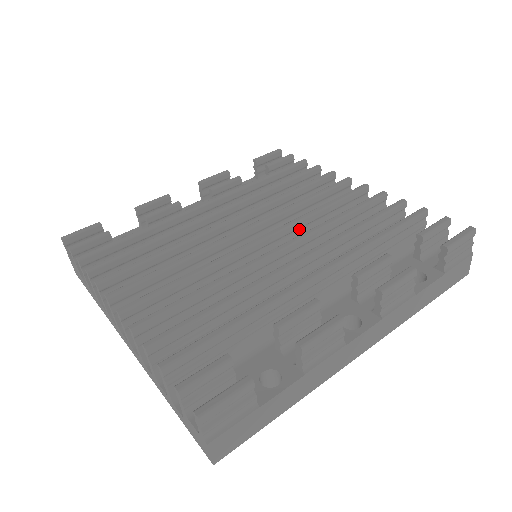
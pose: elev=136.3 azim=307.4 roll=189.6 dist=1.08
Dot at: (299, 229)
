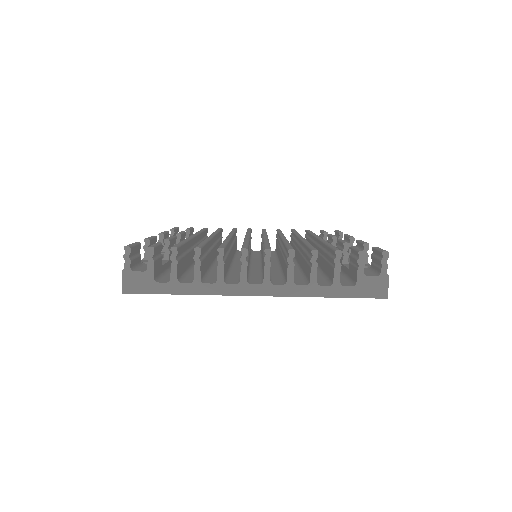
Dot at: occluded
